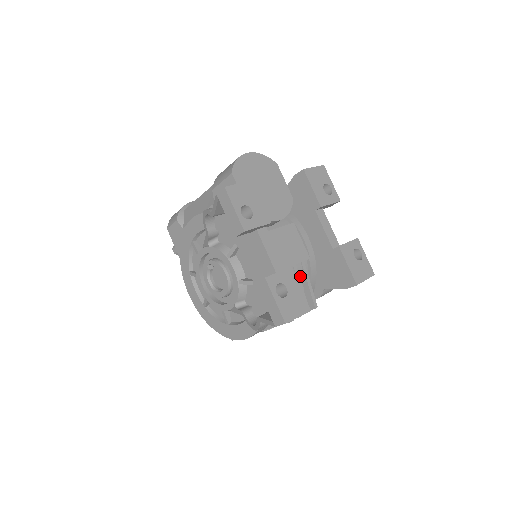
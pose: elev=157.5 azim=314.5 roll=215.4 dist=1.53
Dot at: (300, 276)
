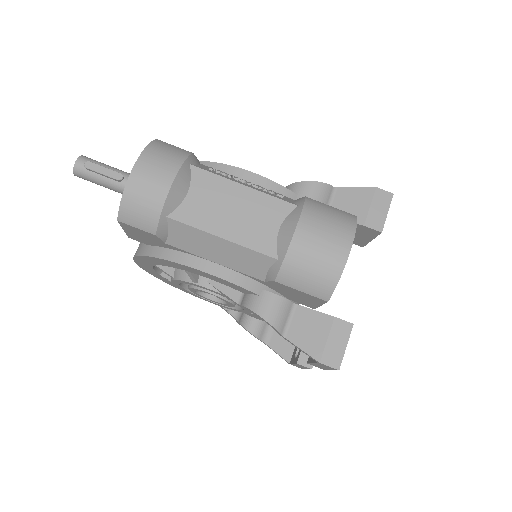
Dot at: occluded
